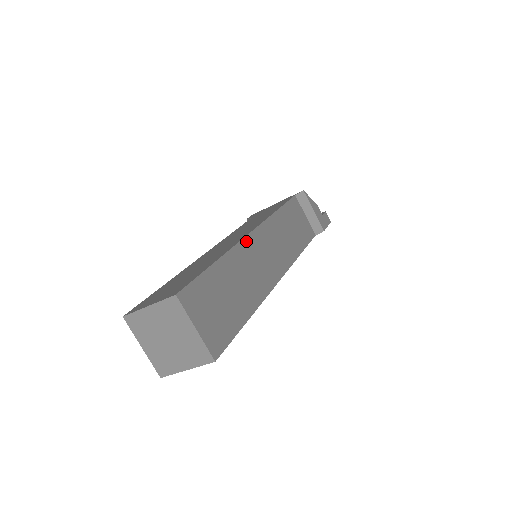
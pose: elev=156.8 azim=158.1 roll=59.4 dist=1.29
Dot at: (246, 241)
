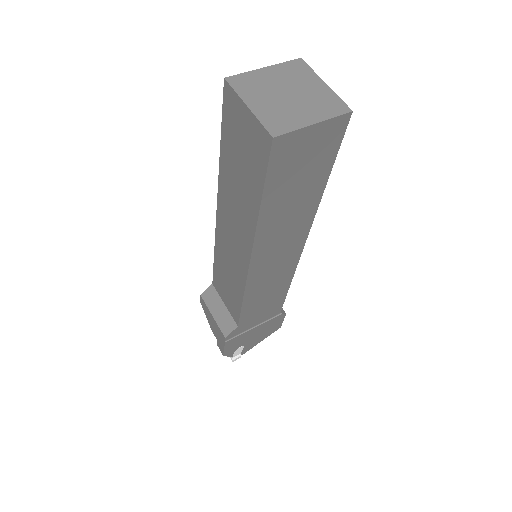
Dot at: occluded
